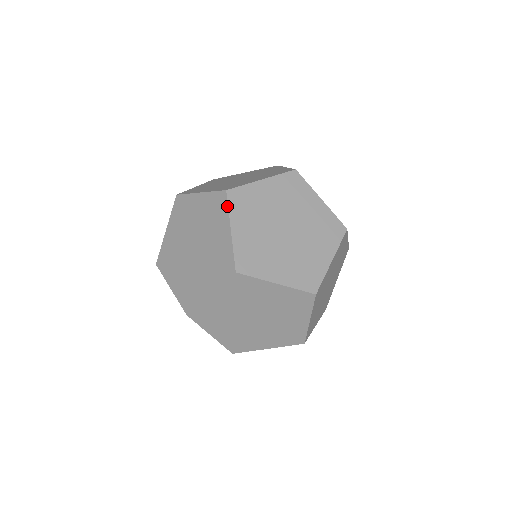
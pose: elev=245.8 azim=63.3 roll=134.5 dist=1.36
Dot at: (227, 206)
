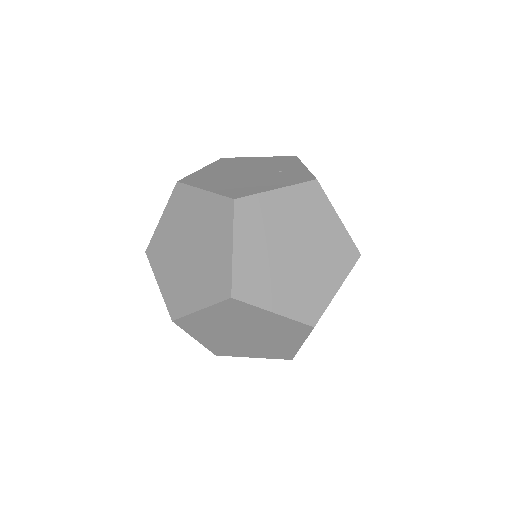
Dot at: (248, 305)
